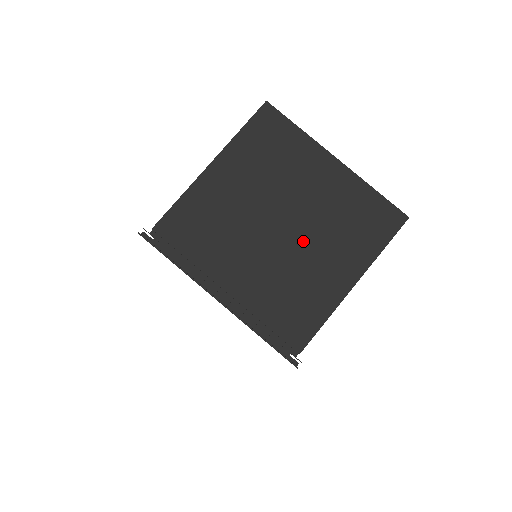
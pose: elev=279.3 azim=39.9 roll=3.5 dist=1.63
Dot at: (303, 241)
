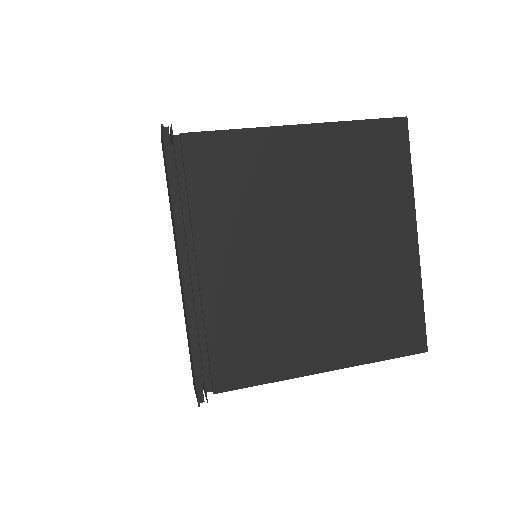
Dot at: (316, 286)
